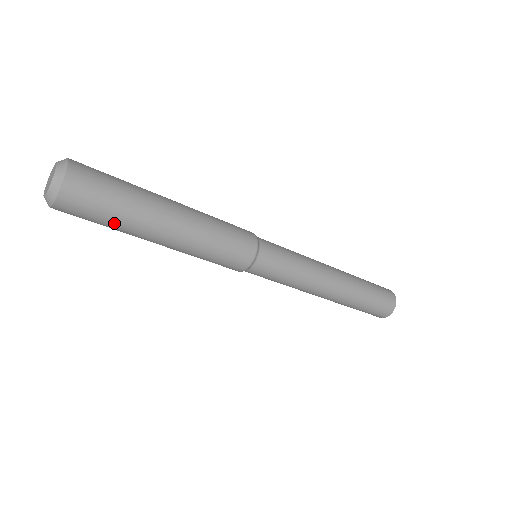
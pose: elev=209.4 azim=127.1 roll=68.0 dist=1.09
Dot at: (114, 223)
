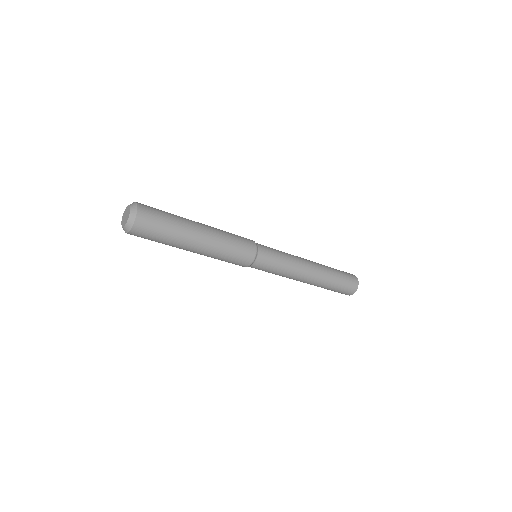
Dot at: (162, 243)
